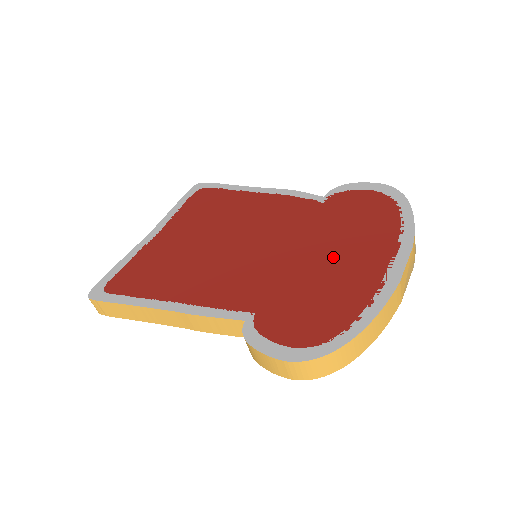
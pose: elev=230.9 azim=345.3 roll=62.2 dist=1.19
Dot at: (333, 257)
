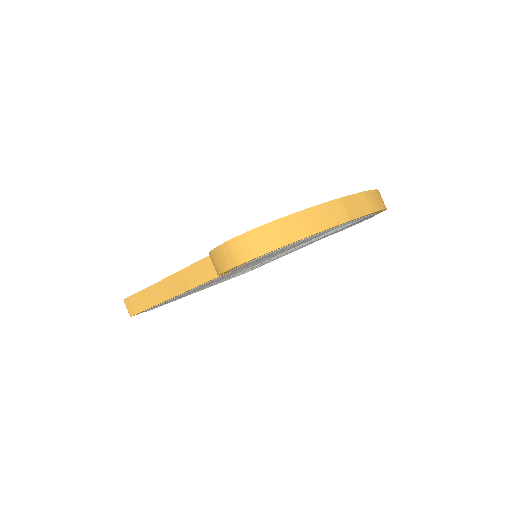
Dot at: occluded
